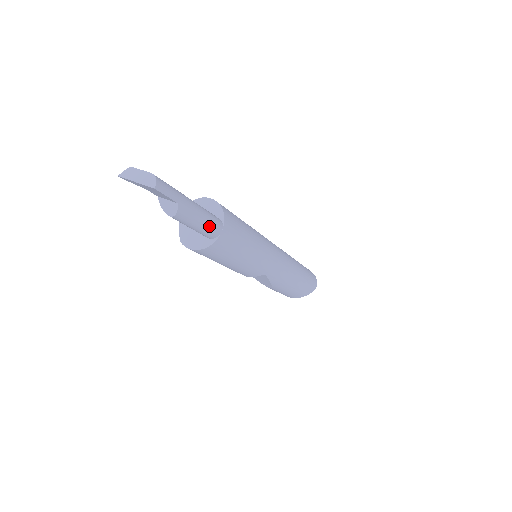
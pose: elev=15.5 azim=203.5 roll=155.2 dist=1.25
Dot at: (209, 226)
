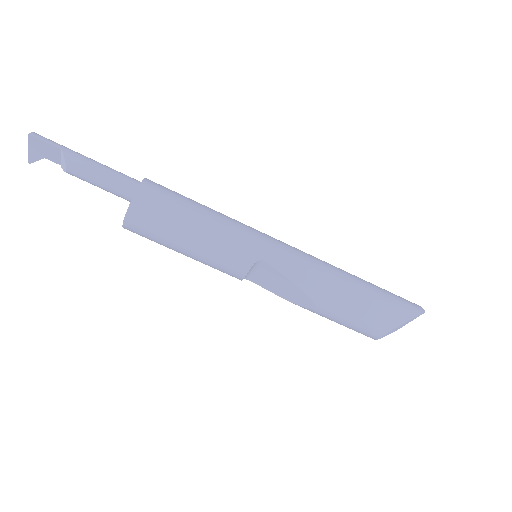
Dot at: (116, 177)
